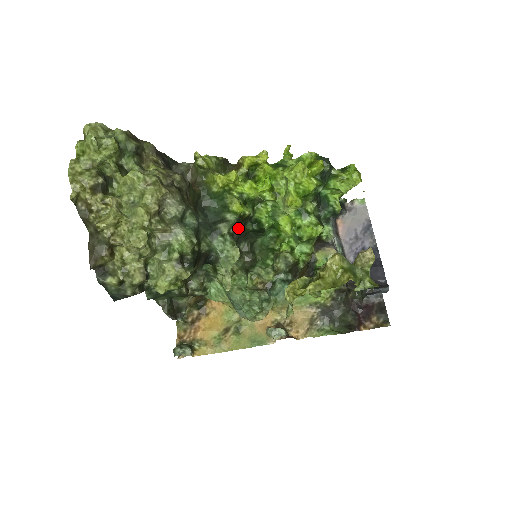
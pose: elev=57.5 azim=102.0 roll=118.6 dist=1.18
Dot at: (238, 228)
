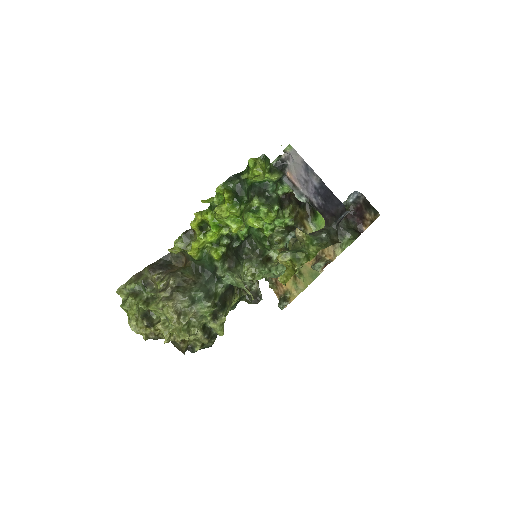
Dot at: (229, 259)
